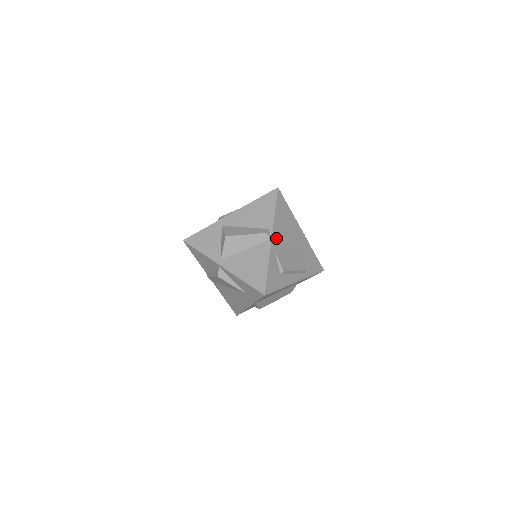
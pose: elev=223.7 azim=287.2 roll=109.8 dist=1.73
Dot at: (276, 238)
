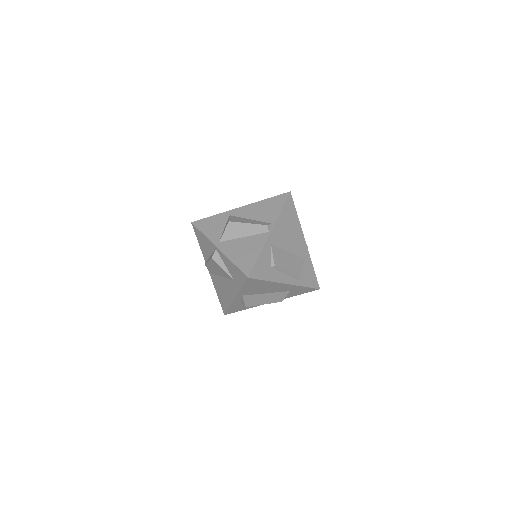
Dot at: (276, 233)
